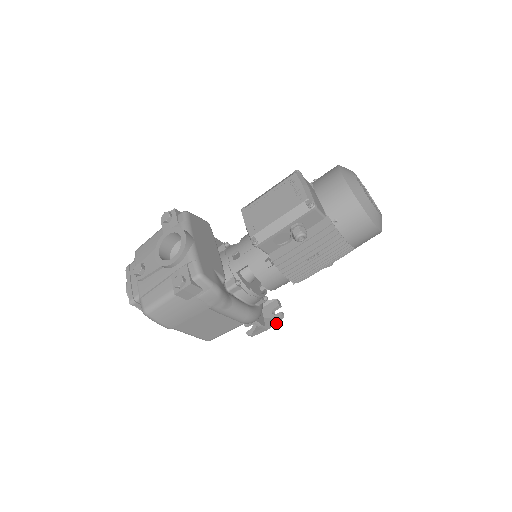
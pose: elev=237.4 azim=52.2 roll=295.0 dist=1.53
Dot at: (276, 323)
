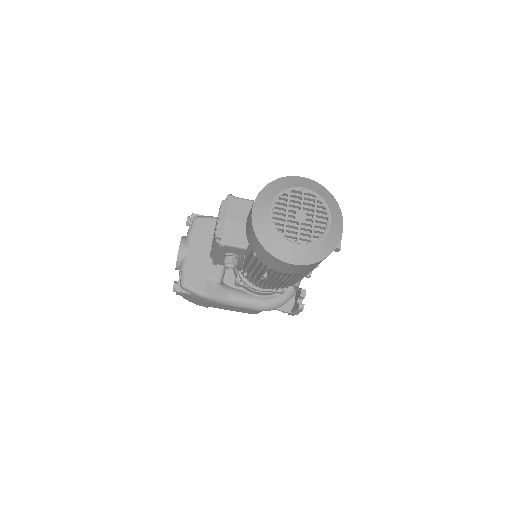
Dot at: occluded
